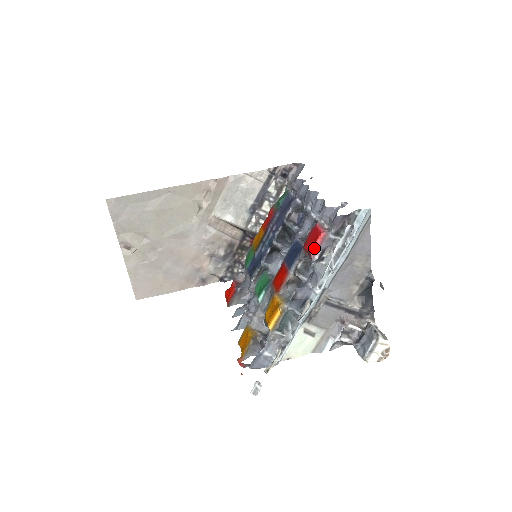
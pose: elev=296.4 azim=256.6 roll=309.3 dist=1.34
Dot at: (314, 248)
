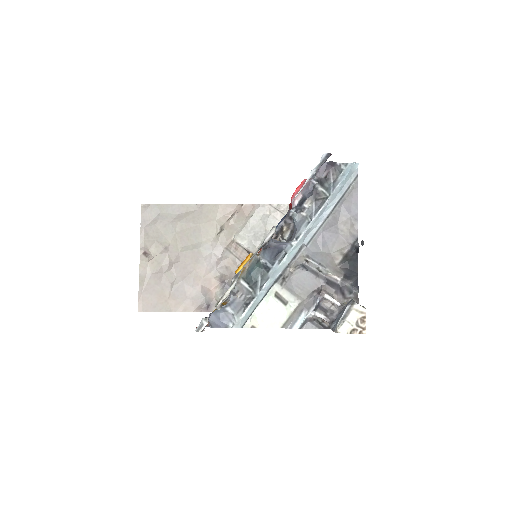
Dot at: (295, 192)
